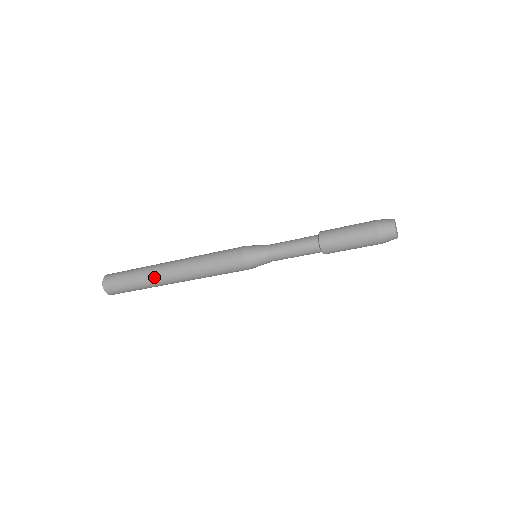
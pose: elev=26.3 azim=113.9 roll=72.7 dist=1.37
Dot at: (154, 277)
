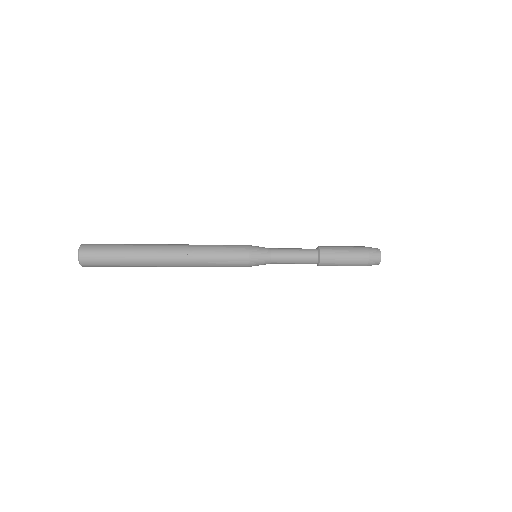
Dot at: (147, 262)
